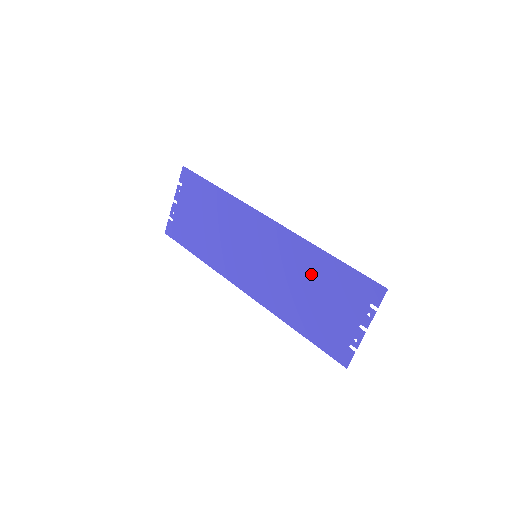
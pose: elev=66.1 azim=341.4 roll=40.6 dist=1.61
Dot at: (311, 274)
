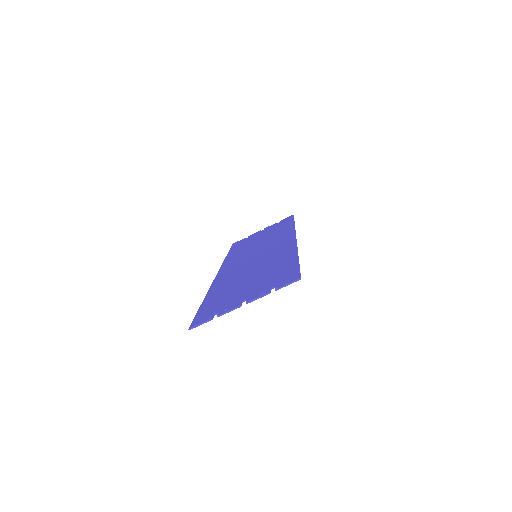
Dot at: (269, 266)
